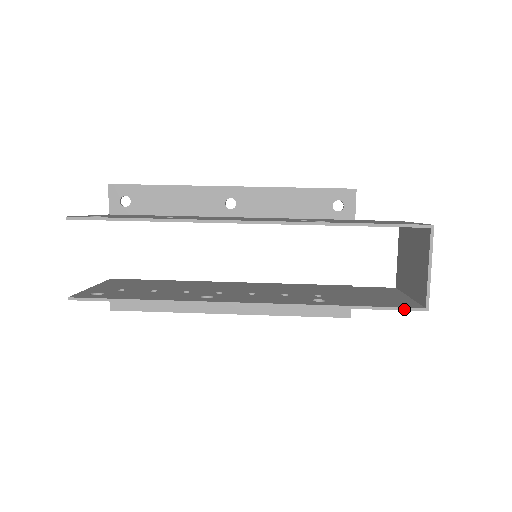
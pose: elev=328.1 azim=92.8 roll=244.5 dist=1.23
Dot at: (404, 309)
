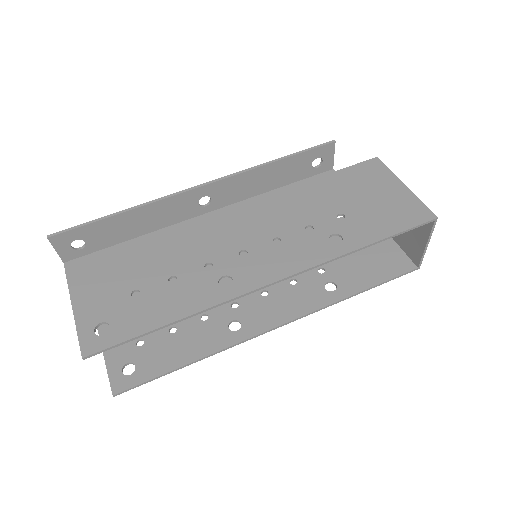
Dot at: (402, 275)
